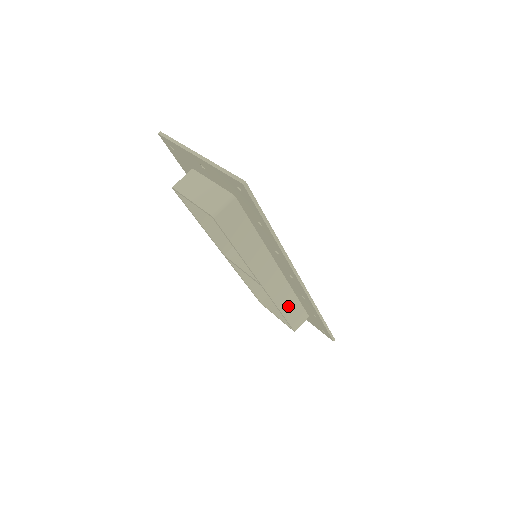
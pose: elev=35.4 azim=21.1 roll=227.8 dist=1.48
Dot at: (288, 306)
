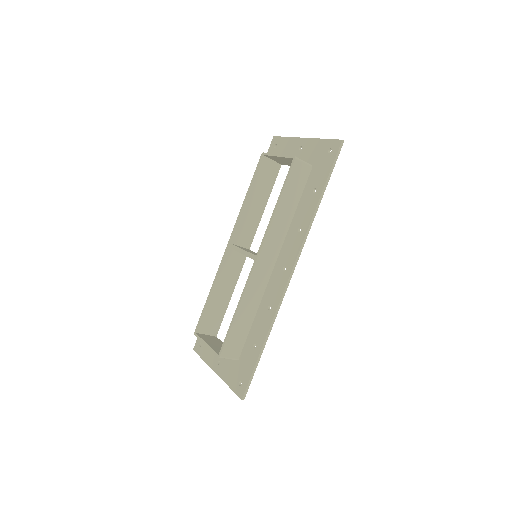
Dot at: (244, 315)
